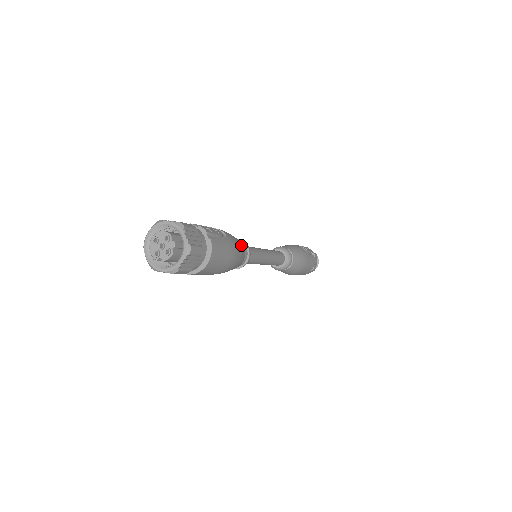
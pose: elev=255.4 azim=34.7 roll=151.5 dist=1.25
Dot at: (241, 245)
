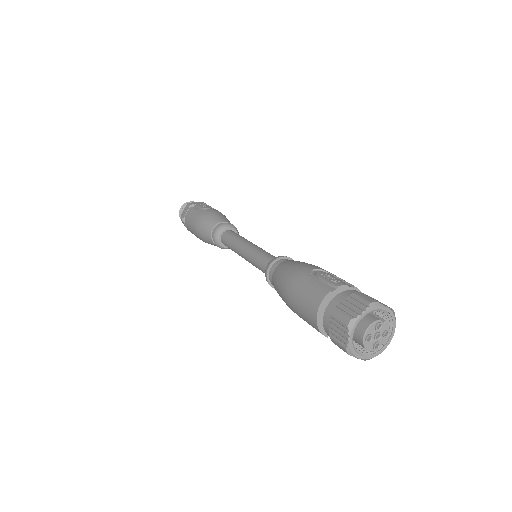
Dot at: occluded
